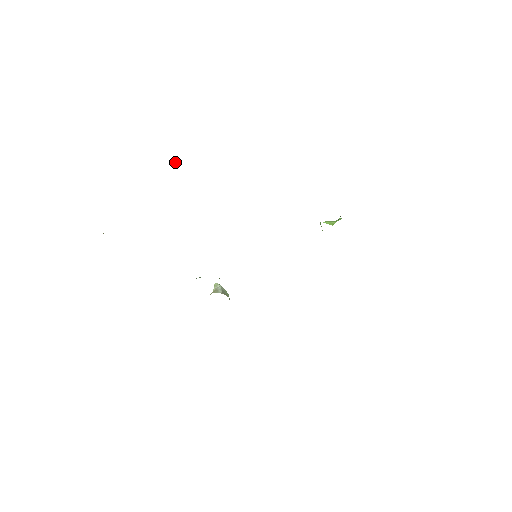
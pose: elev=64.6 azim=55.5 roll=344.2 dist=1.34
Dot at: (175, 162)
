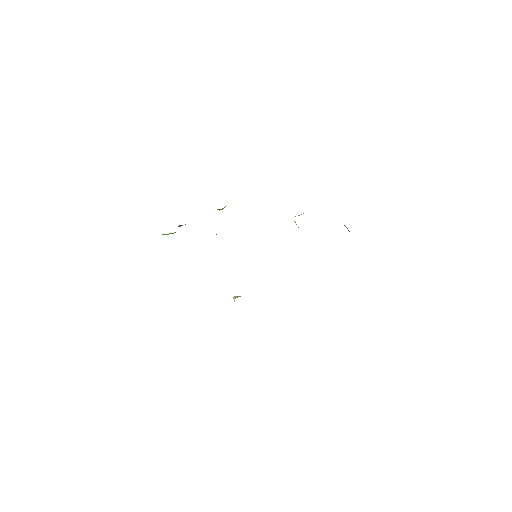
Dot at: occluded
